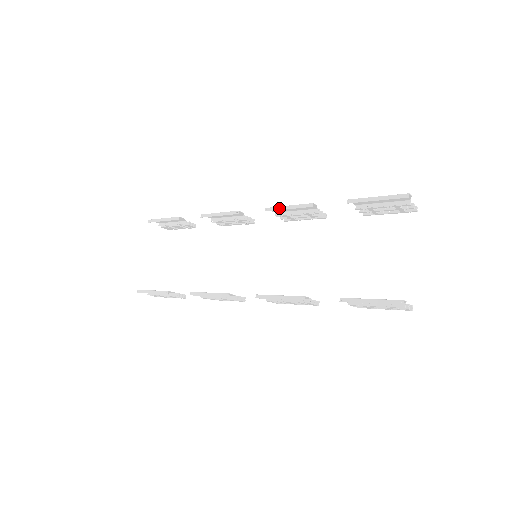
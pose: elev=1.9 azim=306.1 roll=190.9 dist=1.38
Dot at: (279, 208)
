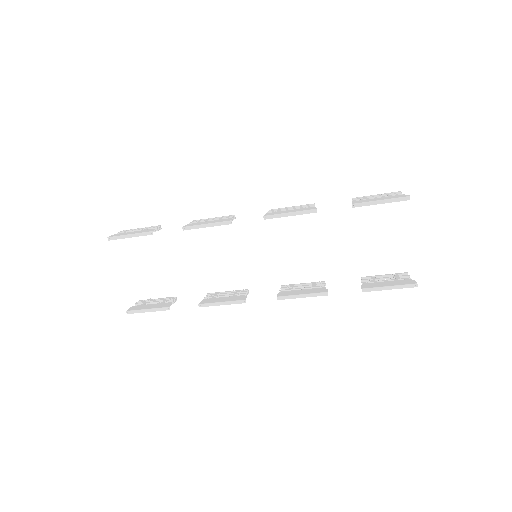
Dot at: (279, 216)
